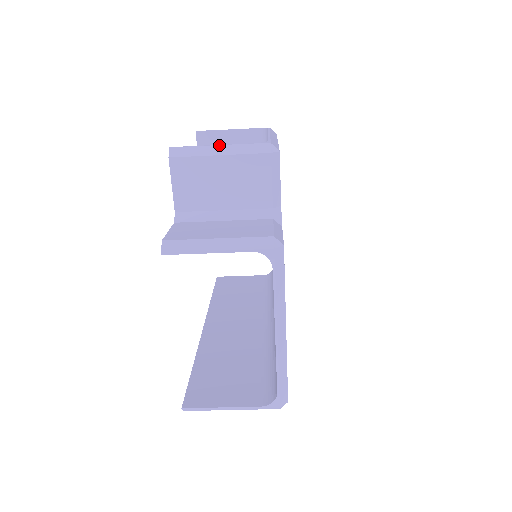
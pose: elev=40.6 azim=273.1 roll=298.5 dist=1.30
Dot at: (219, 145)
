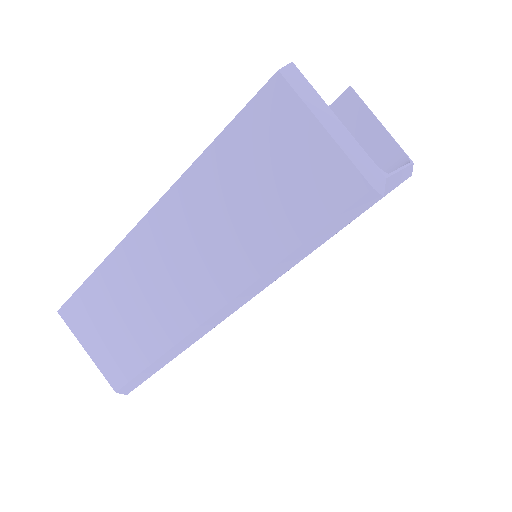
Dot at: occluded
